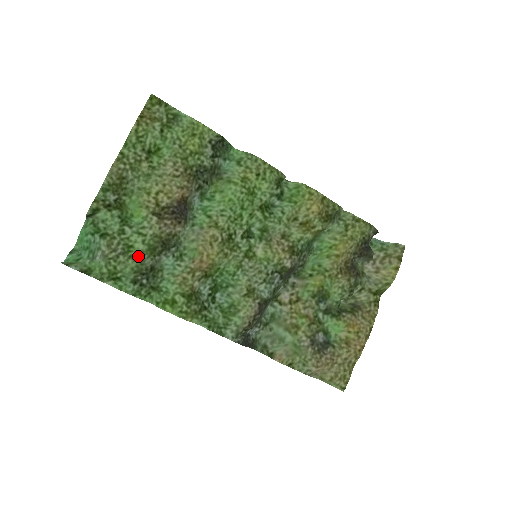
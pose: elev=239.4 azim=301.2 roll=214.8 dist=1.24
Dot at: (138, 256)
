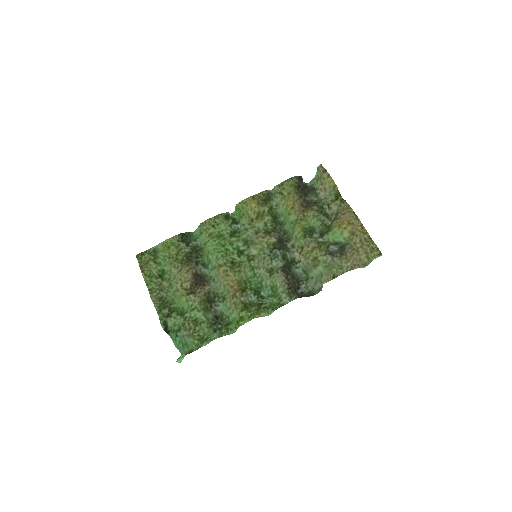
Dot at: (203, 319)
